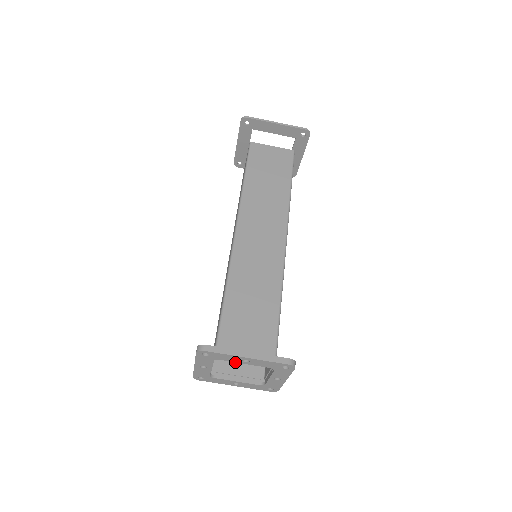
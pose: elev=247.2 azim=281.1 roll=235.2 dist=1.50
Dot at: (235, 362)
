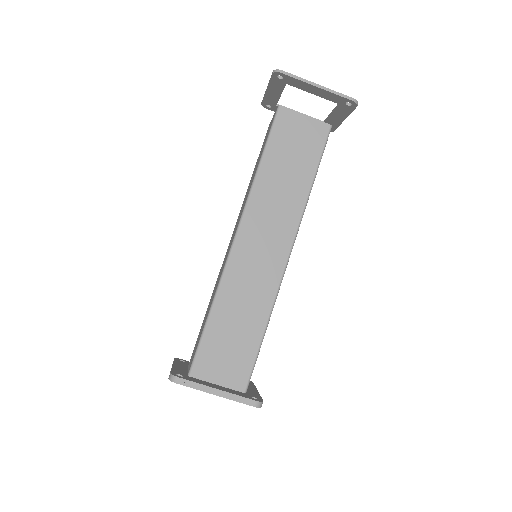
Dot at: occluded
